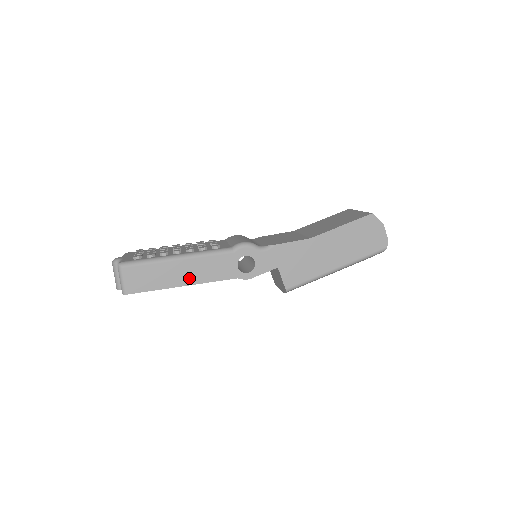
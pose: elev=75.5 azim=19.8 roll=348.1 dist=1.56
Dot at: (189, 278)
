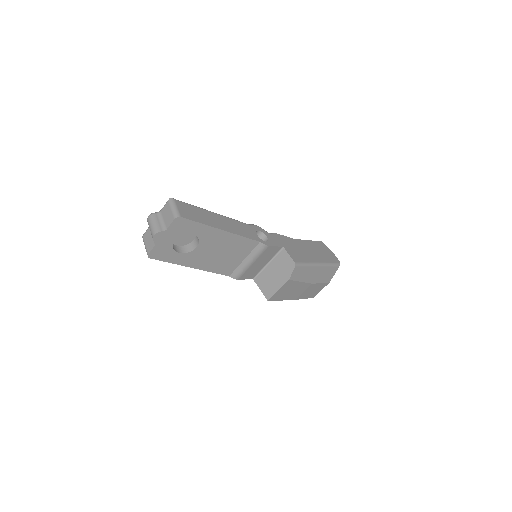
Dot at: (226, 227)
